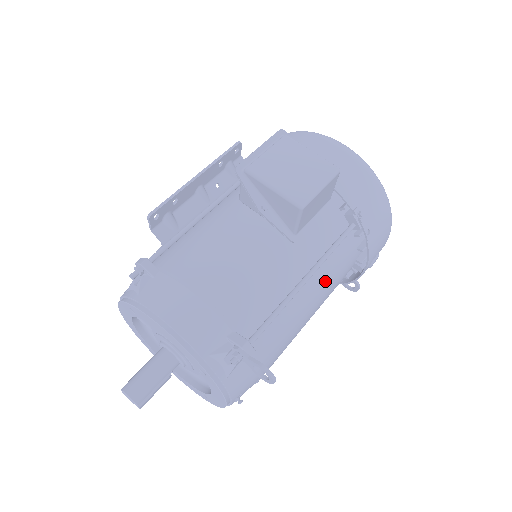
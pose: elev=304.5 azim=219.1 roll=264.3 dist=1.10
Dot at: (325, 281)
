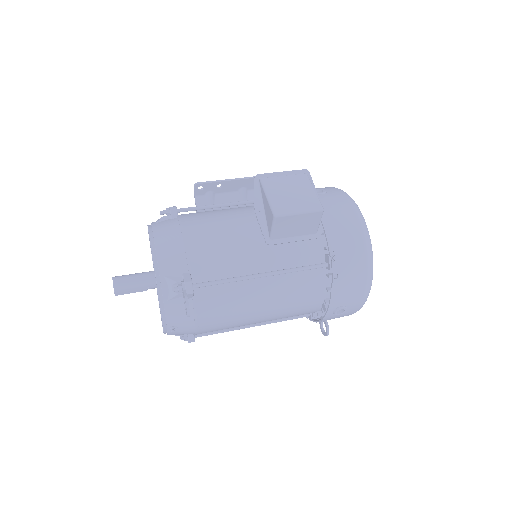
Dot at: (283, 291)
